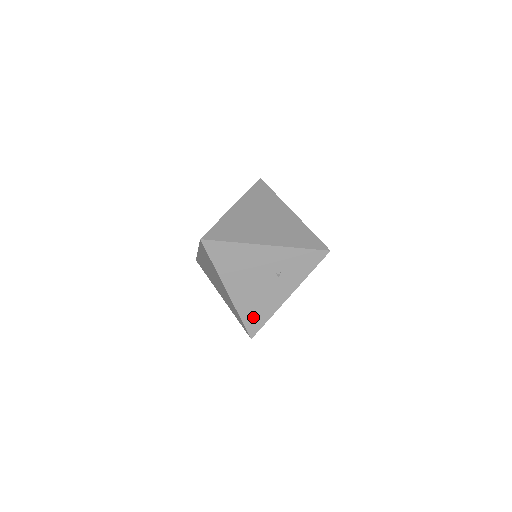
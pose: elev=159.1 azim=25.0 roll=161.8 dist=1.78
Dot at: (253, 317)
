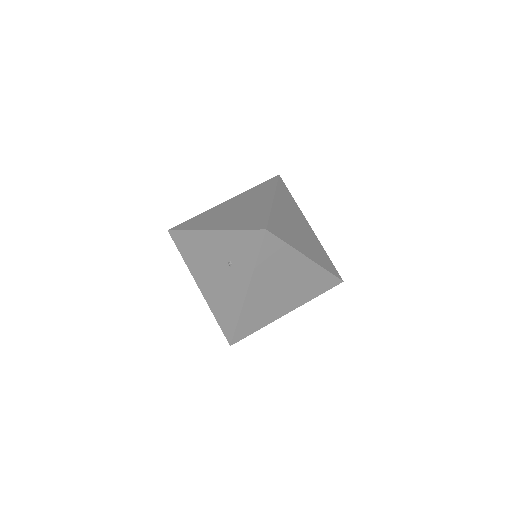
Dot at: (224, 318)
